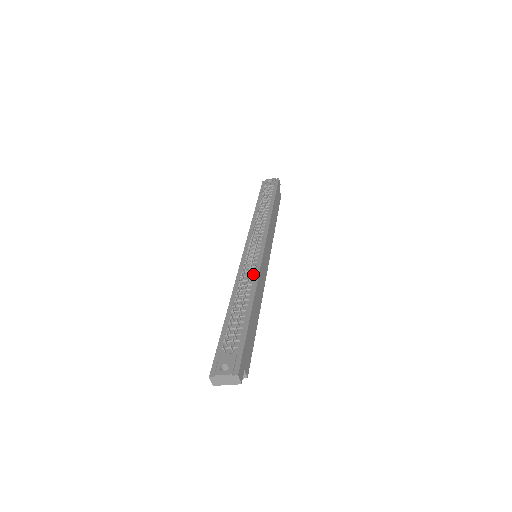
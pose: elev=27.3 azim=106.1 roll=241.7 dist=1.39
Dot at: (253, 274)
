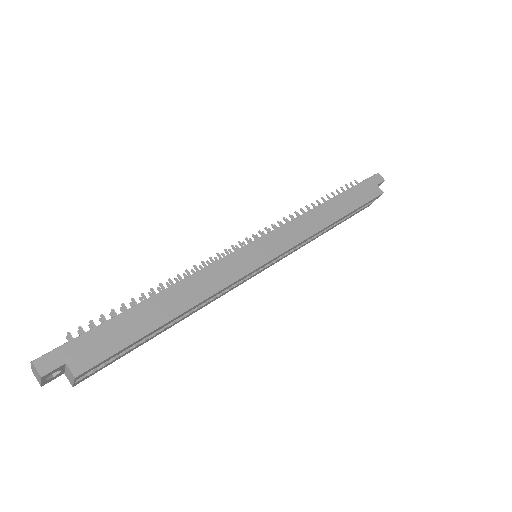
Dot at: occluded
